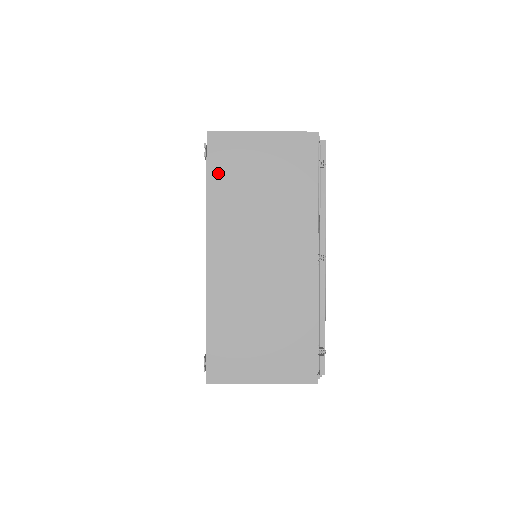
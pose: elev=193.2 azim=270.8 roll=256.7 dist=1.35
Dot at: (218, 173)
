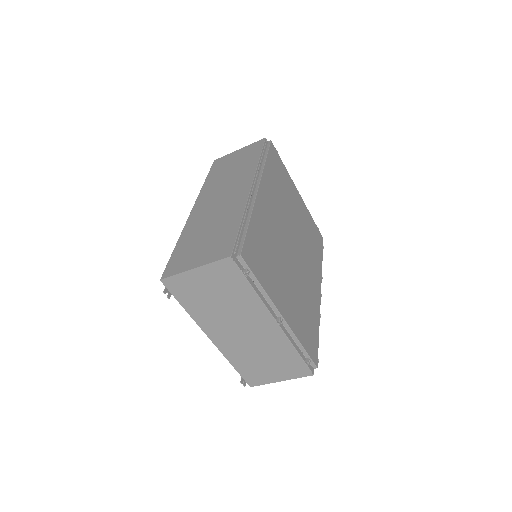
Dot at: (184, 299)
